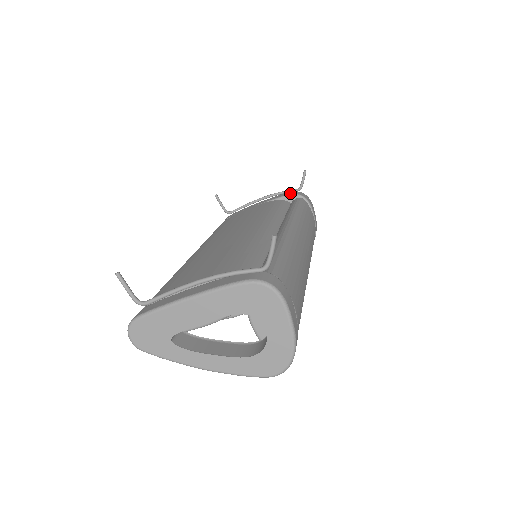
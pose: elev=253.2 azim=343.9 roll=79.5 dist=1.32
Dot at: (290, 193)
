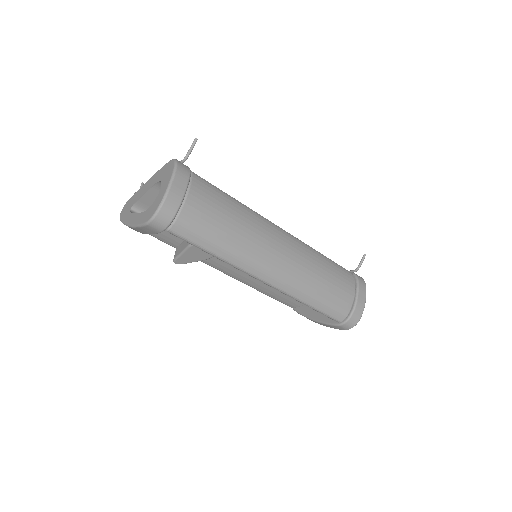
Dot at: occluded
